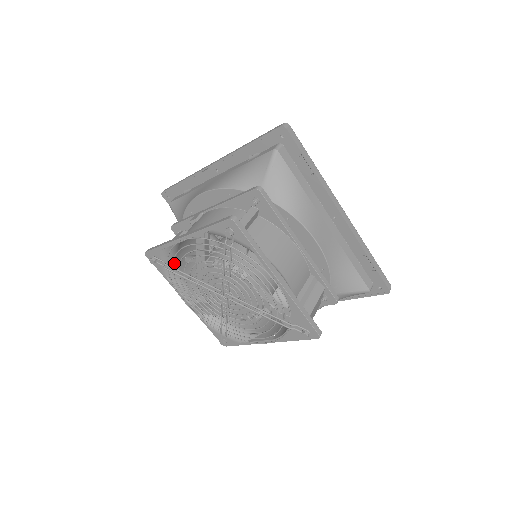
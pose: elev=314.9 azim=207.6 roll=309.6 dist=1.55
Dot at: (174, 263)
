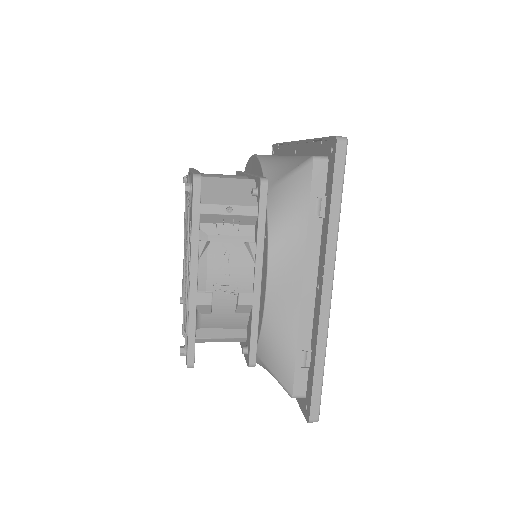
Dot at: occluded
